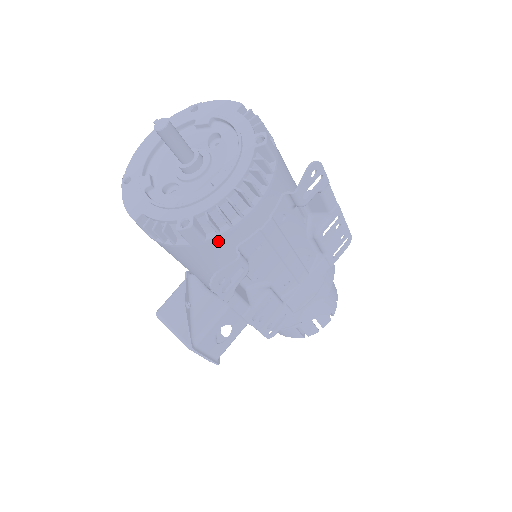
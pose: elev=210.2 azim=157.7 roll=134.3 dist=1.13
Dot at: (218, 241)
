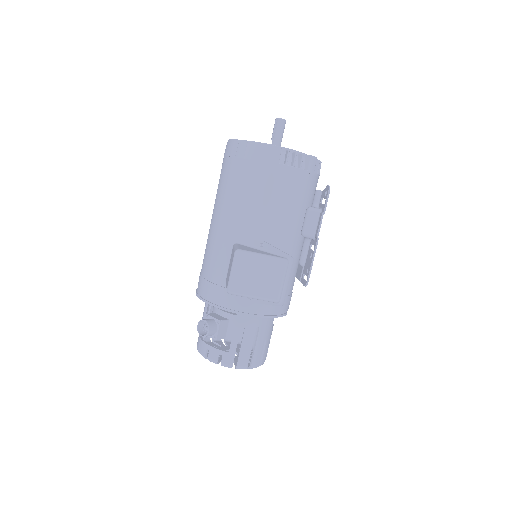
Dot at: (315, 179)
